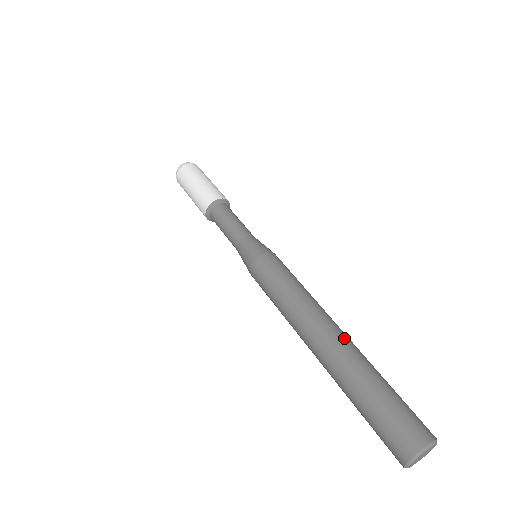
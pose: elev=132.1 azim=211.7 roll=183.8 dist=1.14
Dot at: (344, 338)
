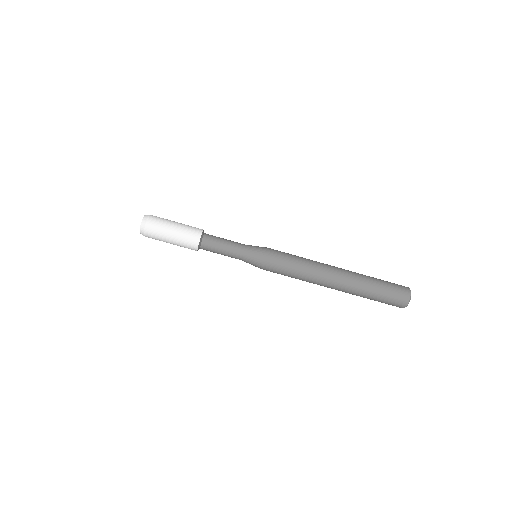
Dot at: (342, 288)
